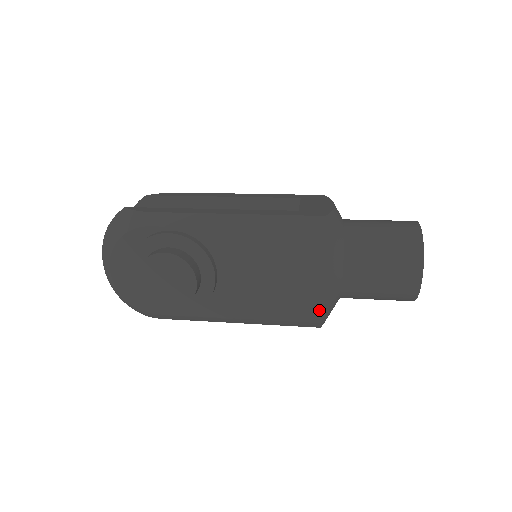
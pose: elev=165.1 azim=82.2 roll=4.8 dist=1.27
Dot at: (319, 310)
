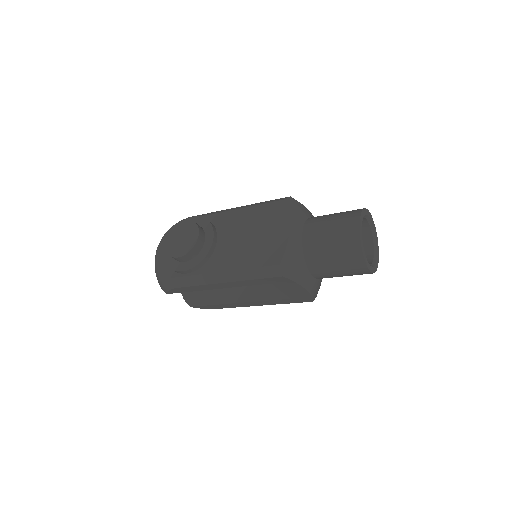
Dot at: (279, 254)
